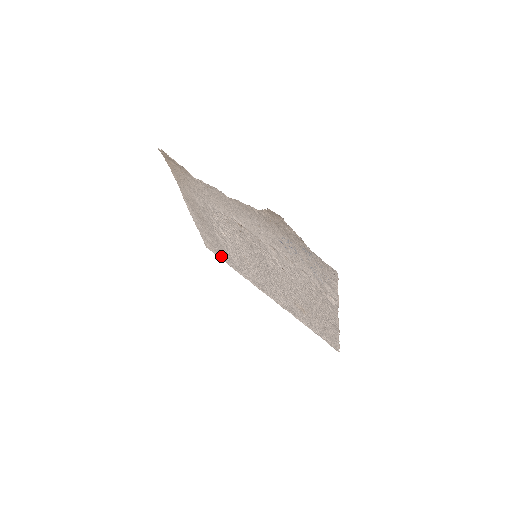
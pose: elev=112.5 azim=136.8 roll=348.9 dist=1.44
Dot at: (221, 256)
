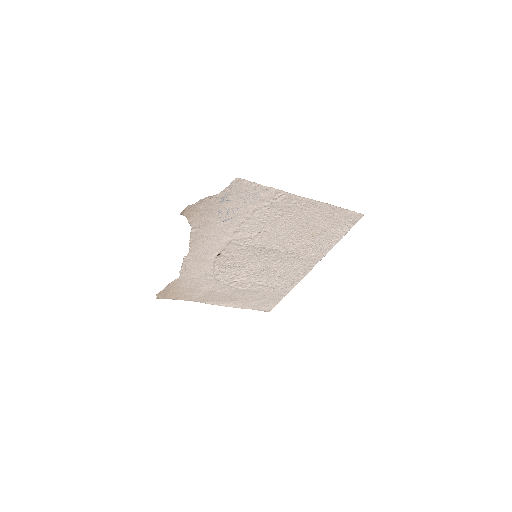
Dot at: (276, 300)
